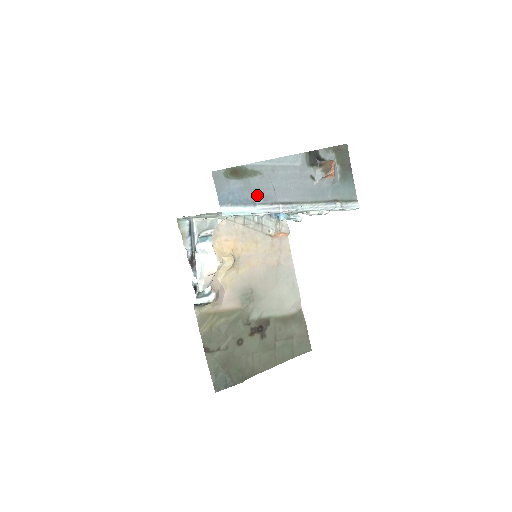
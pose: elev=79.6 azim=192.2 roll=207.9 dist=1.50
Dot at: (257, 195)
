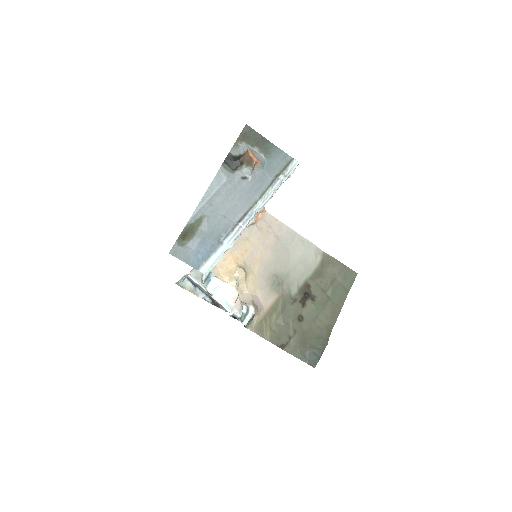
Dot at: (216, 234)
